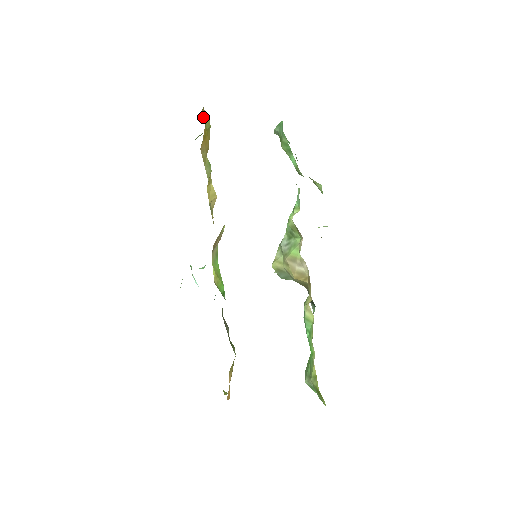
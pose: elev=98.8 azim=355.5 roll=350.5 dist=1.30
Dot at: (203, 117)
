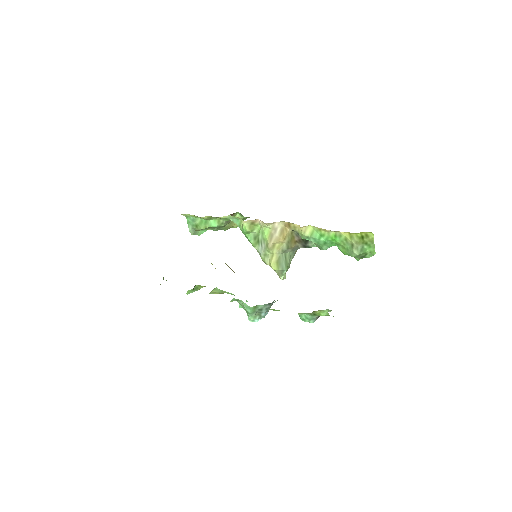
Dot at: occluded
